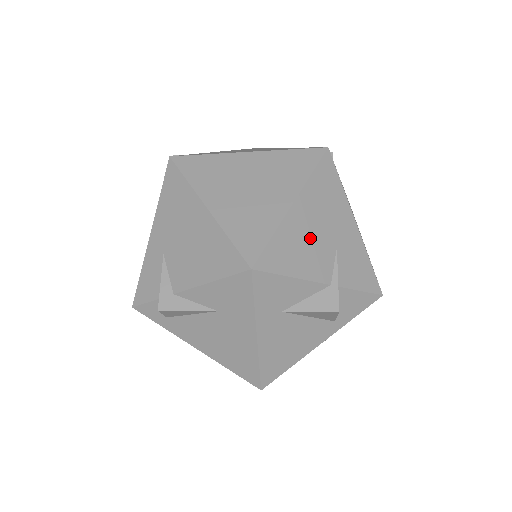
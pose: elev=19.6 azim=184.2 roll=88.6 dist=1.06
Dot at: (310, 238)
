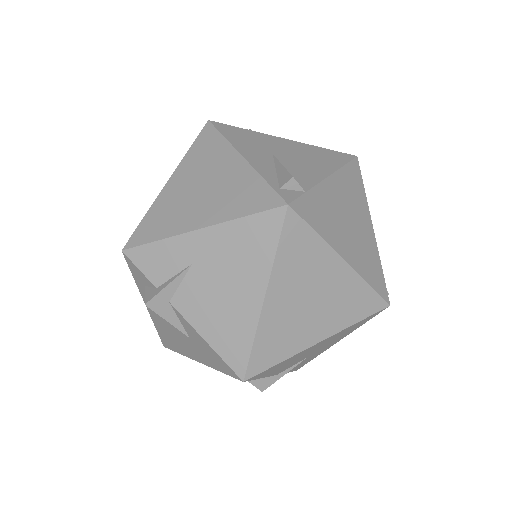
Dot at: (301, 357)
